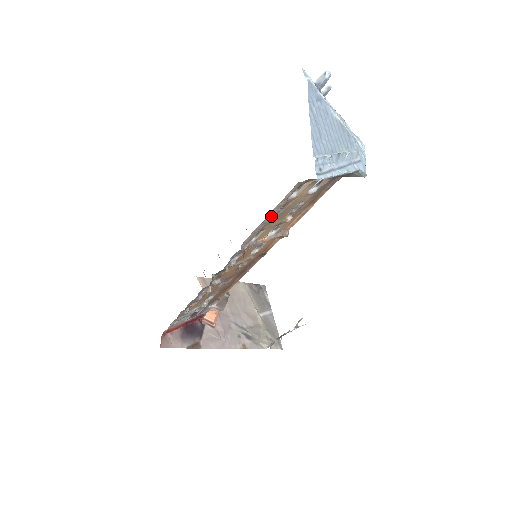
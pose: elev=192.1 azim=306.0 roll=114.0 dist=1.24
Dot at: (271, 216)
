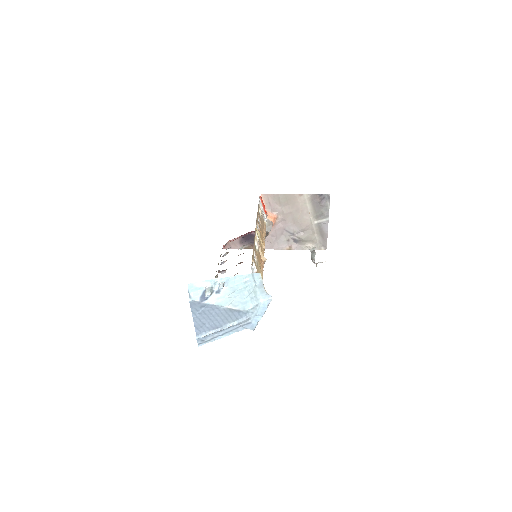
Dot at: occluded
